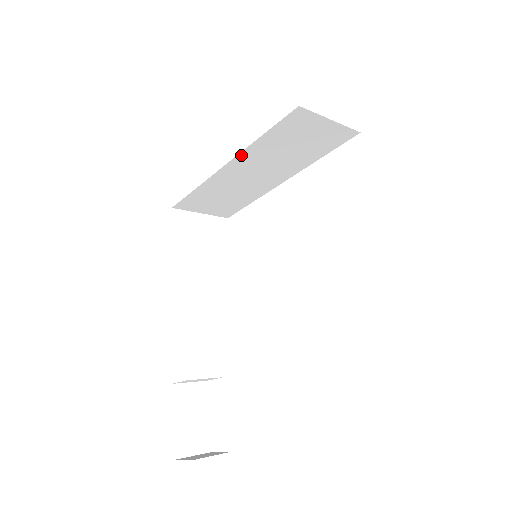
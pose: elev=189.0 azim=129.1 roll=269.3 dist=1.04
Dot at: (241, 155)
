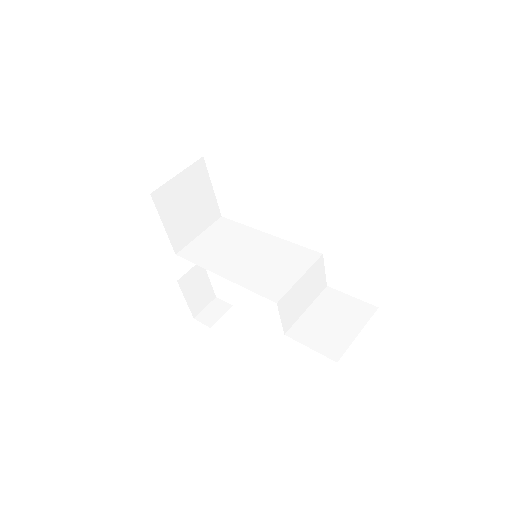
Dot at: occluded
